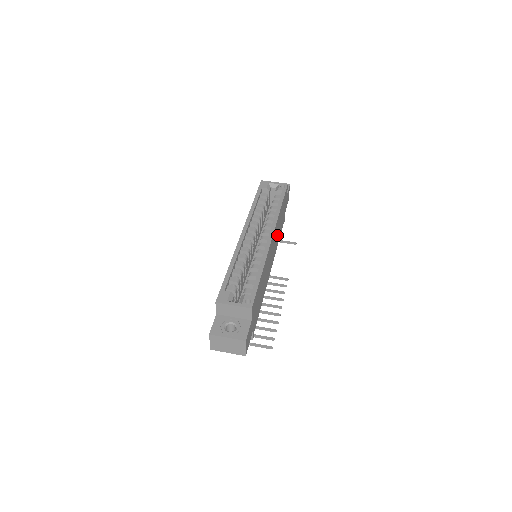
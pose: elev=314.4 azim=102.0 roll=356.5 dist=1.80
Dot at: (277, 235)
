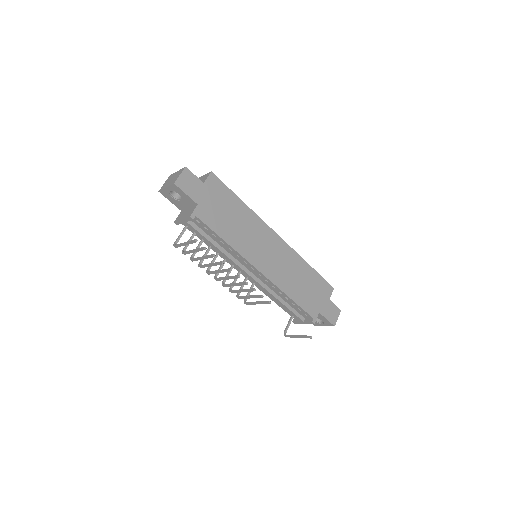
Dot at: (289, 275)
